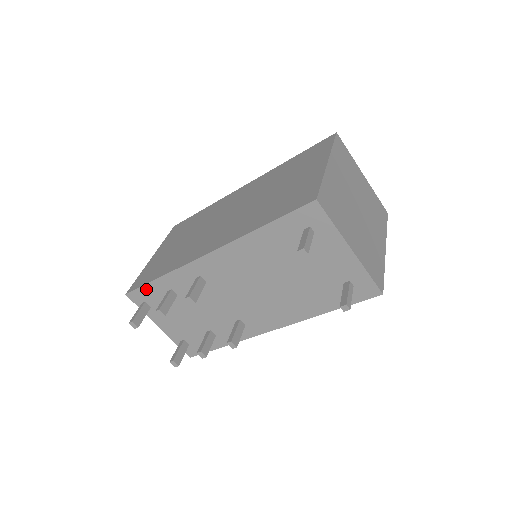
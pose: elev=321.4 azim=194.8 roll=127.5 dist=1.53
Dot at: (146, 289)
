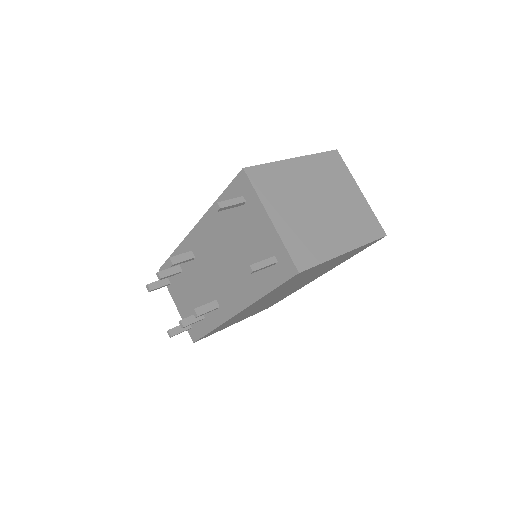
Dot at: (168, 264)
